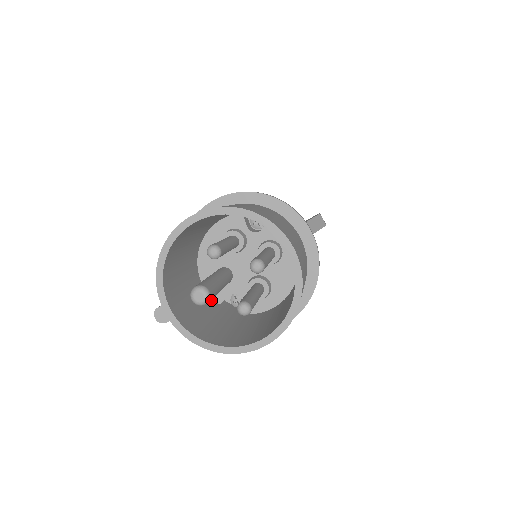
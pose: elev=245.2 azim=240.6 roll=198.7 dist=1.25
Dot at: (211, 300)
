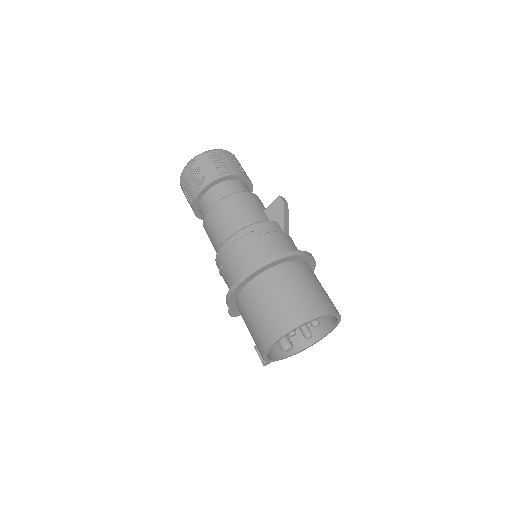
Dot at: occluded
